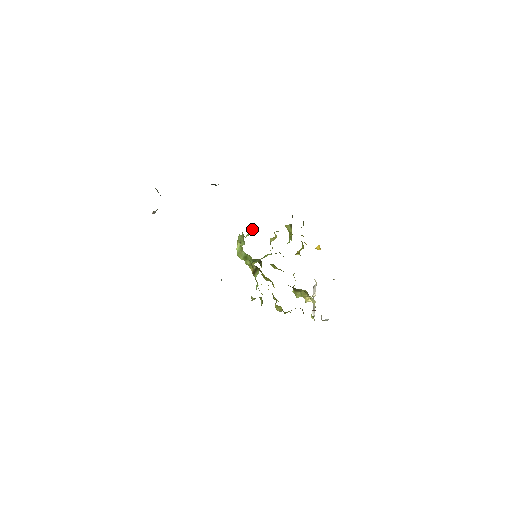
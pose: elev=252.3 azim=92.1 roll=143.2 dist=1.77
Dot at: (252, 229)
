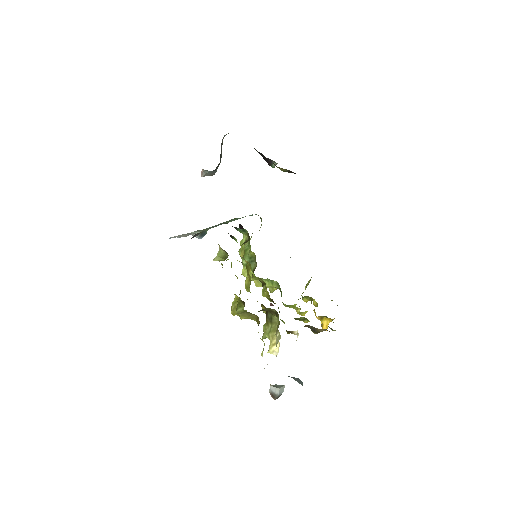
Dot at: occluded
